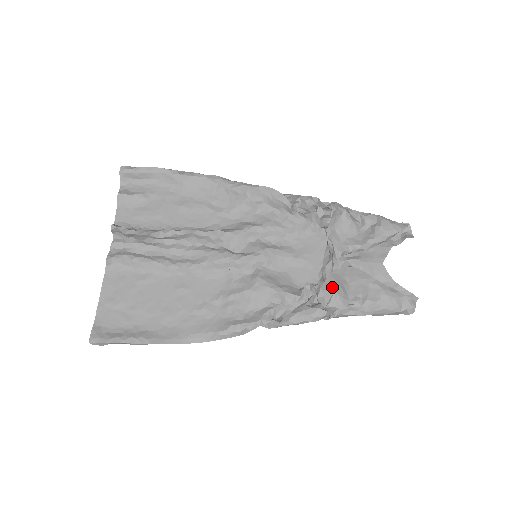
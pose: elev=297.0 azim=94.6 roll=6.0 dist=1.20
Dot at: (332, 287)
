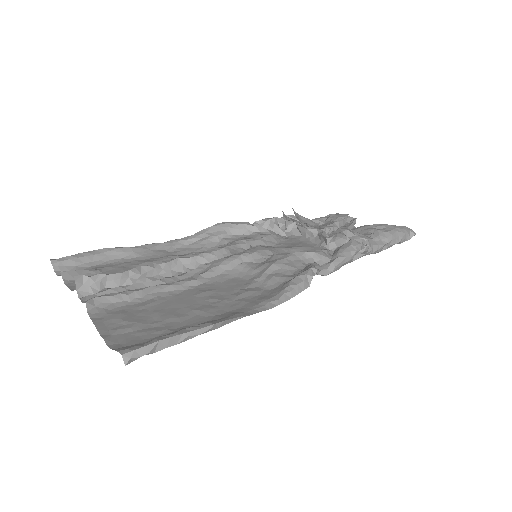
Dot at: occluded
